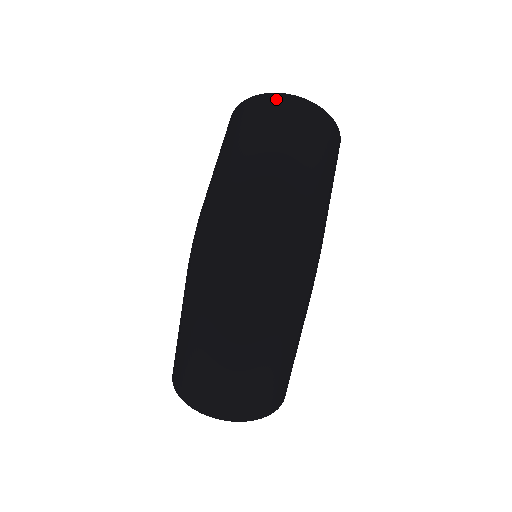
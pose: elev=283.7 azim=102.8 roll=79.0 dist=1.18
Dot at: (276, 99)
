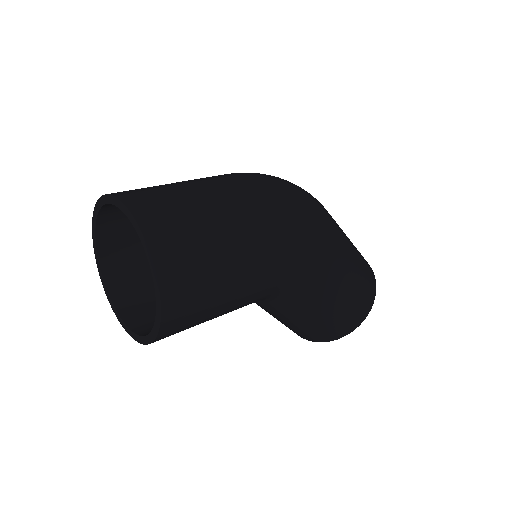
Dot at: occluded
